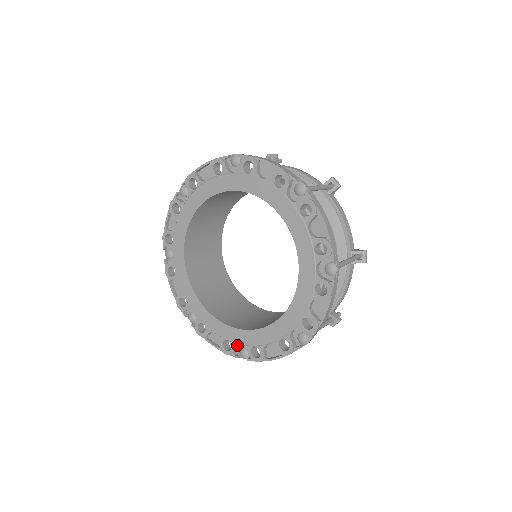
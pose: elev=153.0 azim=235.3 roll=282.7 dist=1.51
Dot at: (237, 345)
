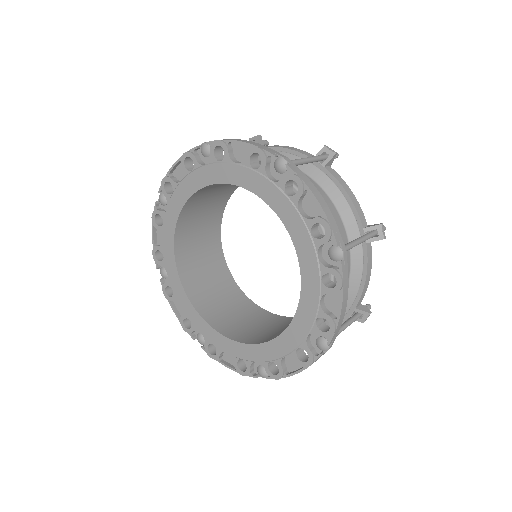
Dot at: (253, 363)
